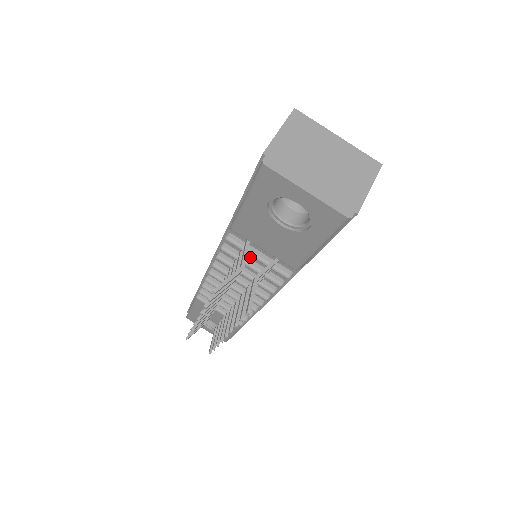
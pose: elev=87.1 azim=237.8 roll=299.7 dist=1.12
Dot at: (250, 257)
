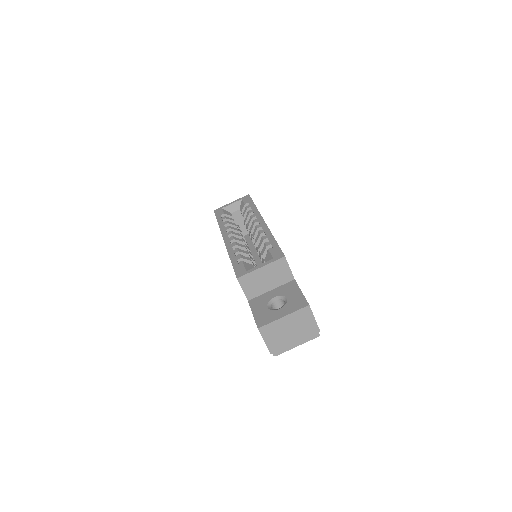
Dot at: occluded
